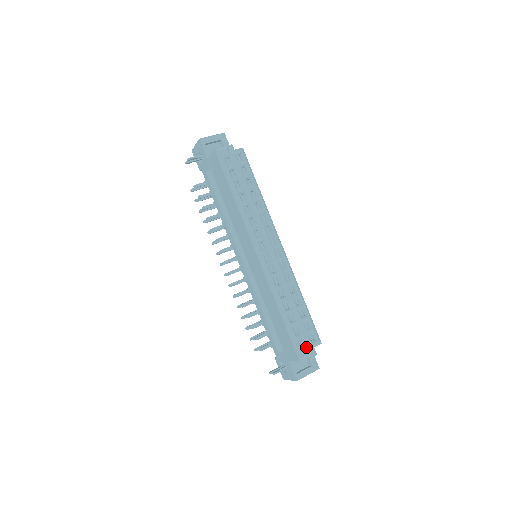
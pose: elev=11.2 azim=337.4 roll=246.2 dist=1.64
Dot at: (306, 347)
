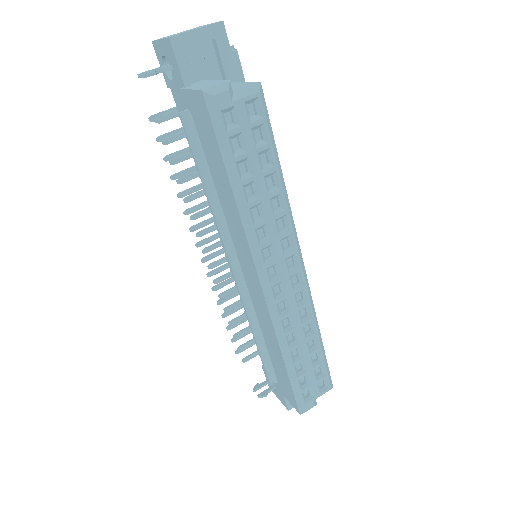
Dot at: (312, 399)
